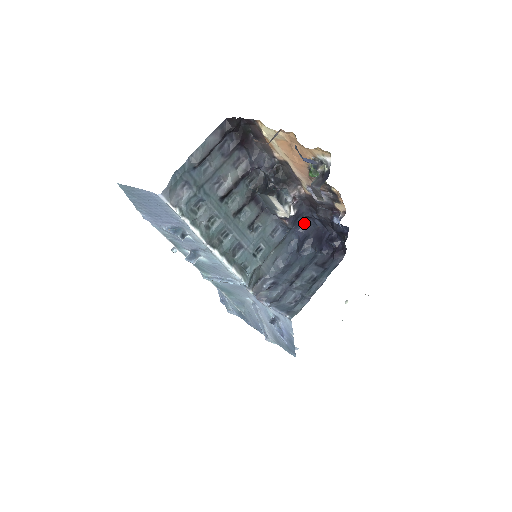
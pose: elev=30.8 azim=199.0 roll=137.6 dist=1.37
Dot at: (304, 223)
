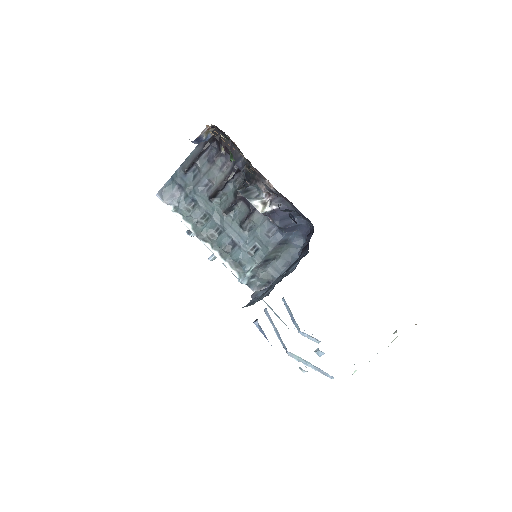
Dot at: (309, 225)
